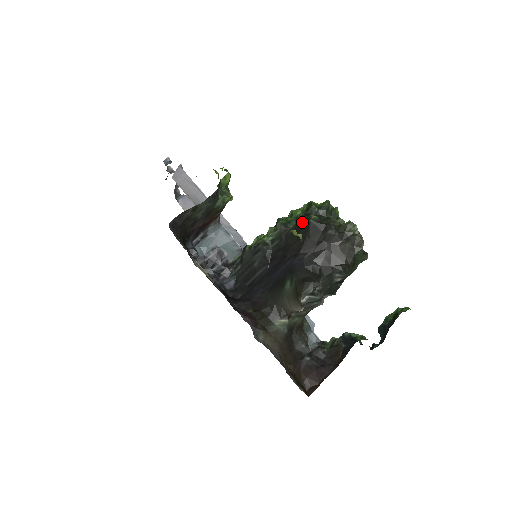
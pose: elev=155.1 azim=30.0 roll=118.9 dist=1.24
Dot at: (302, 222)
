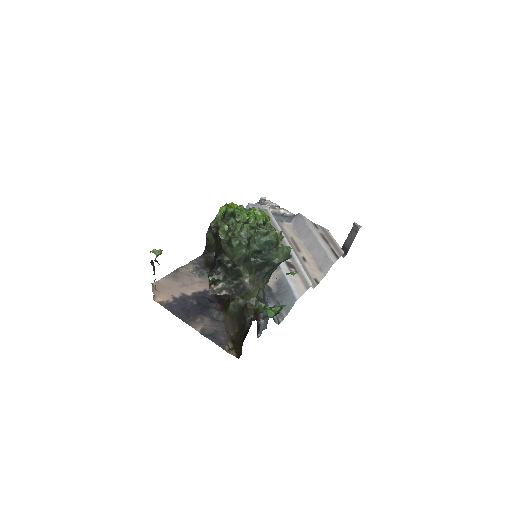
Dot at: occluded
